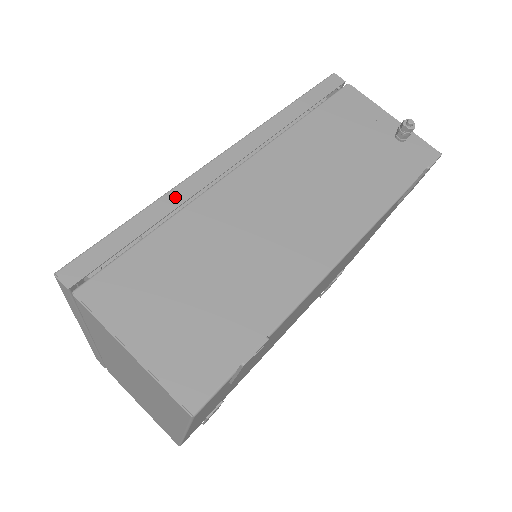
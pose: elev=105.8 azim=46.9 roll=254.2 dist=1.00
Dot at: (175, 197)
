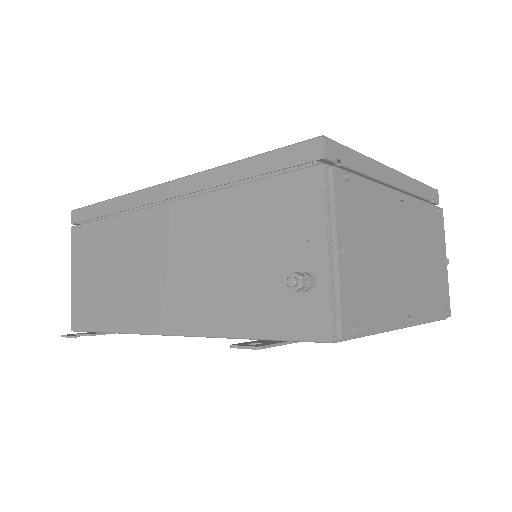
Dot at: (124, 202)
